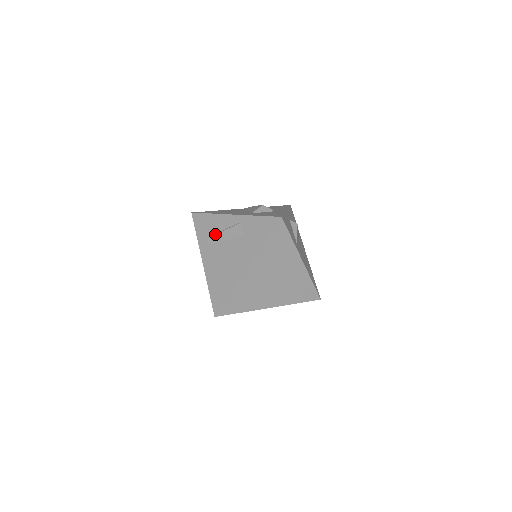
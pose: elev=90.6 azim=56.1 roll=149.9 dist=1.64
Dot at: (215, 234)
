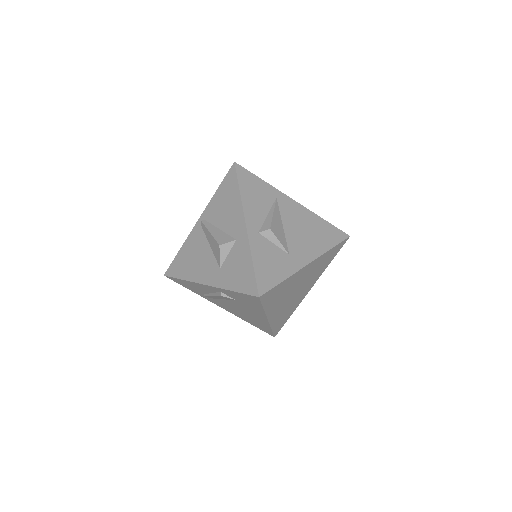
Dot at: (208, 296)
